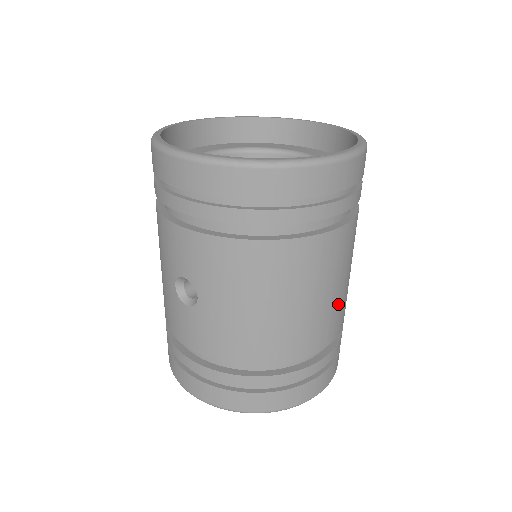
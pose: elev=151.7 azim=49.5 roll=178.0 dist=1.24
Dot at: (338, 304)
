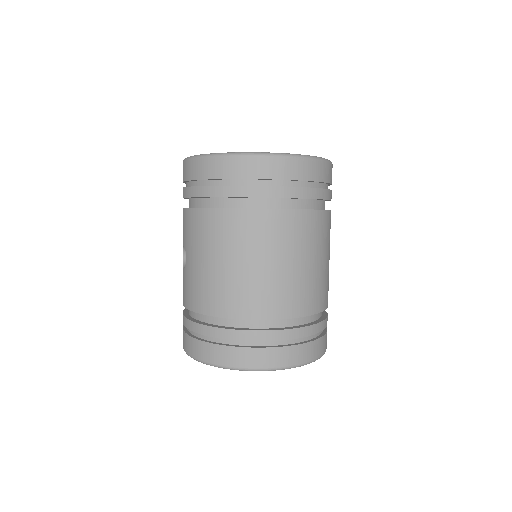
Dot at: (288, 282)
